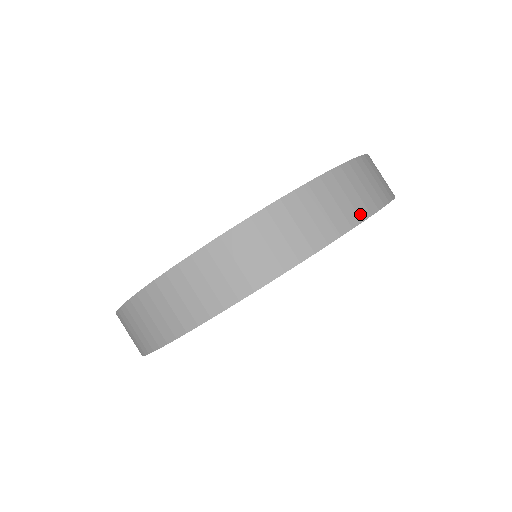
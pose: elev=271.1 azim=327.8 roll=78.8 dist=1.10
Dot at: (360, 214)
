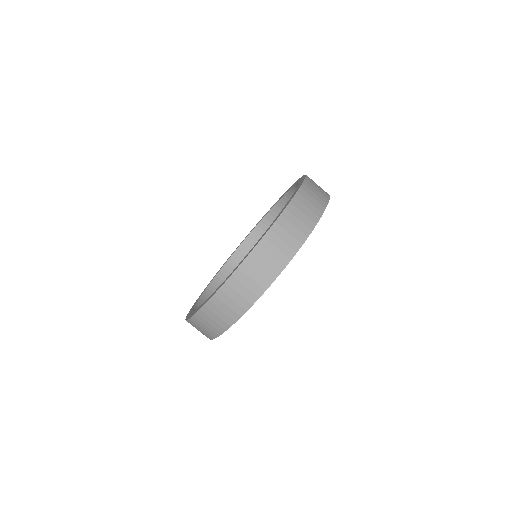
Dot at: (250, 301)
